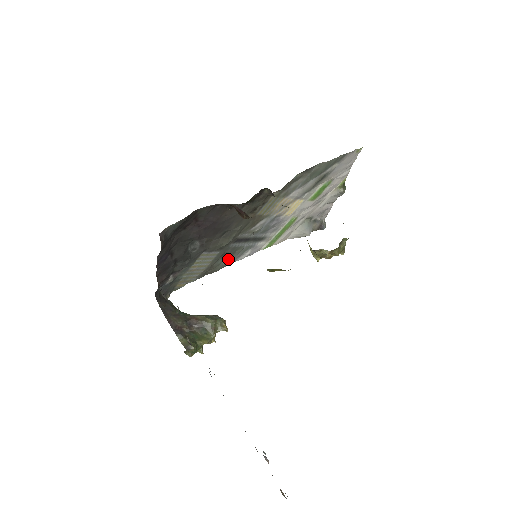
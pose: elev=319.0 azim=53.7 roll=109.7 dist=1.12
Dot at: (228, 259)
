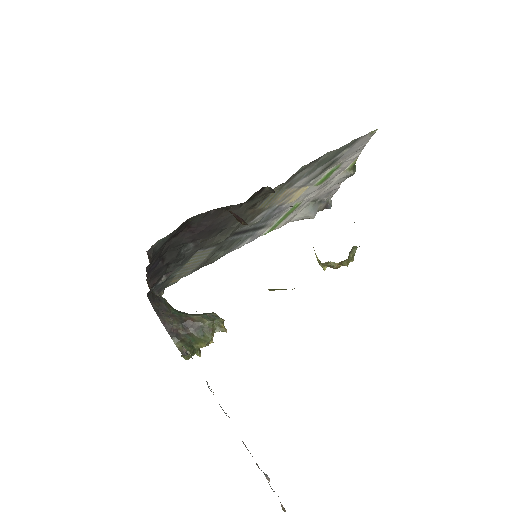
Dot at: (226, 250)
